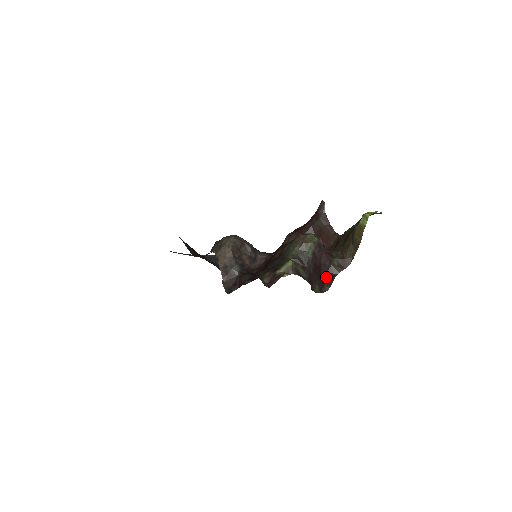
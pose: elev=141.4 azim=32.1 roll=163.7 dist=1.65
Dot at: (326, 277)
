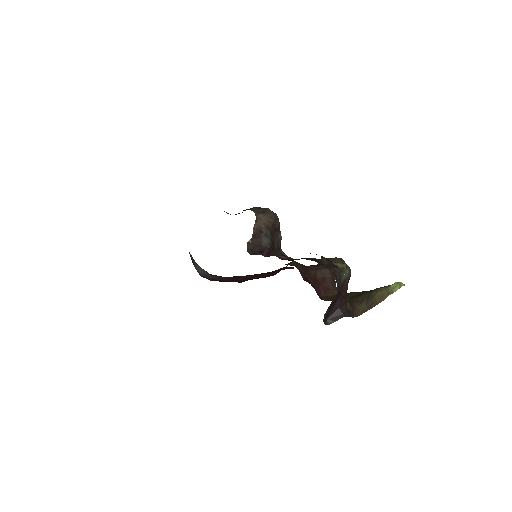
Dot at: (334, 312)
